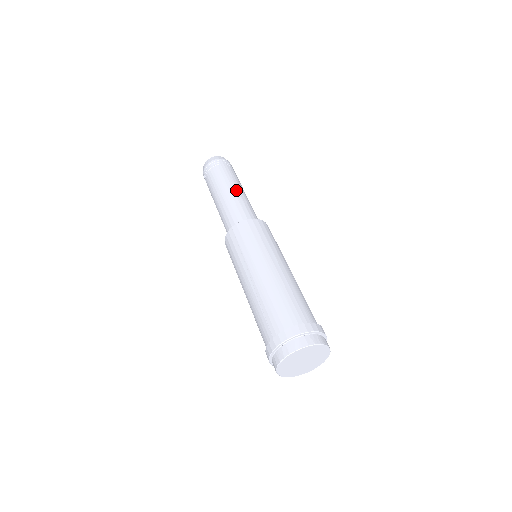
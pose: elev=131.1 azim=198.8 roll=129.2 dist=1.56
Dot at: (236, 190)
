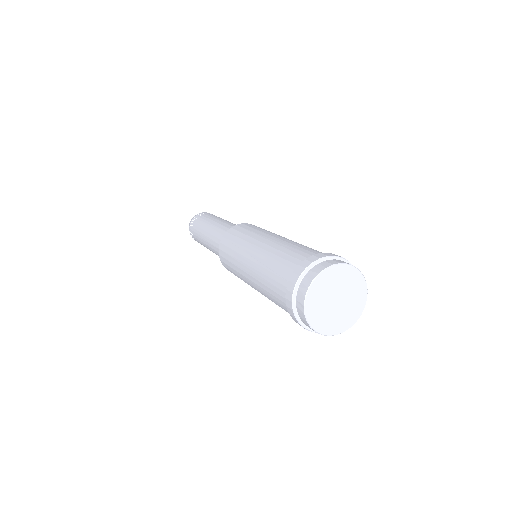
Dot at: (223, 220)
